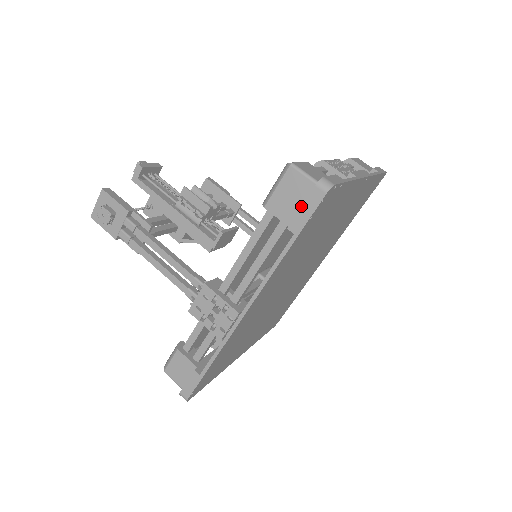
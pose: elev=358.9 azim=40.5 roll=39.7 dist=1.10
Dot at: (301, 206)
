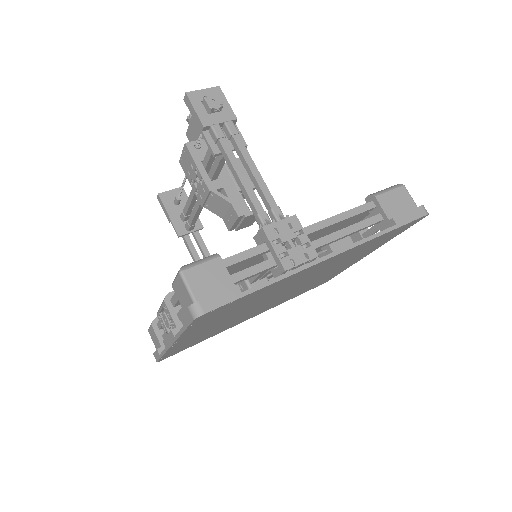
Dot at: (408, 211)
